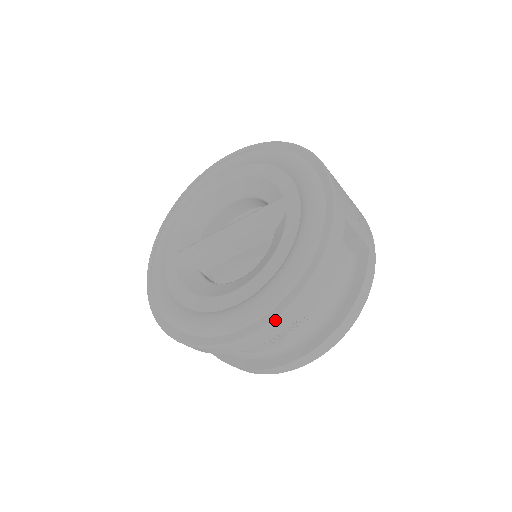
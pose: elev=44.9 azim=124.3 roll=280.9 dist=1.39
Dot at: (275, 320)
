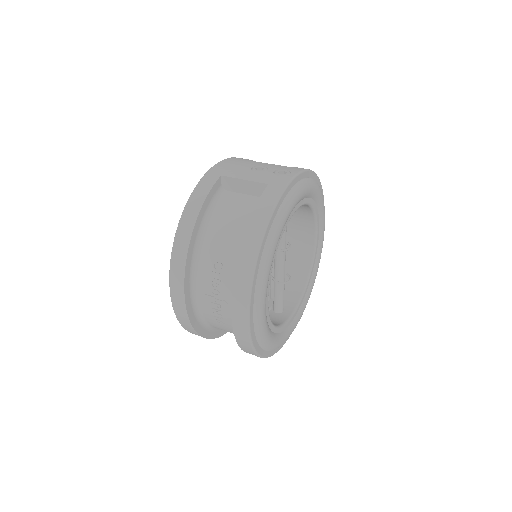
Dot at: (171, 265)
